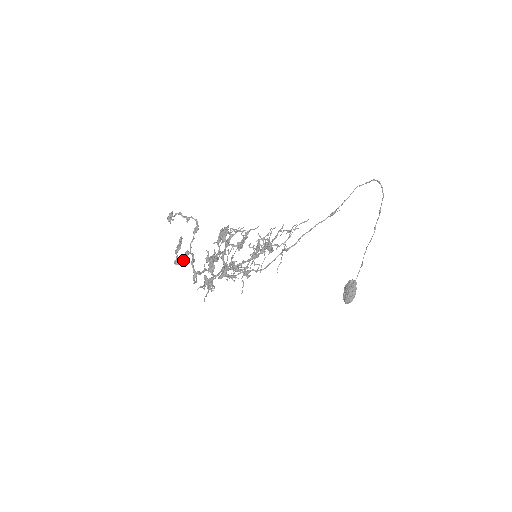
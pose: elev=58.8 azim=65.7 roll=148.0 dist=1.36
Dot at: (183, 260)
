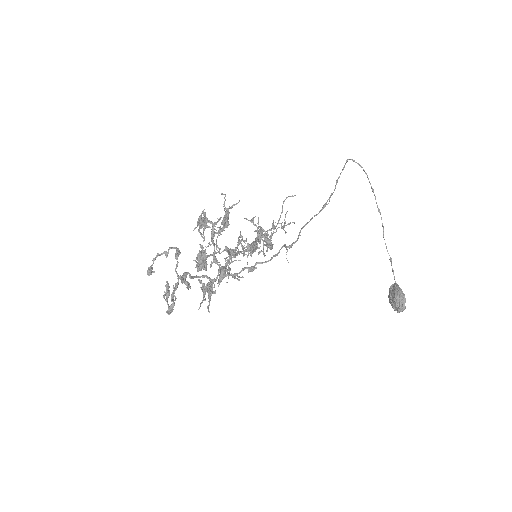
Dot at: (174, 295)
